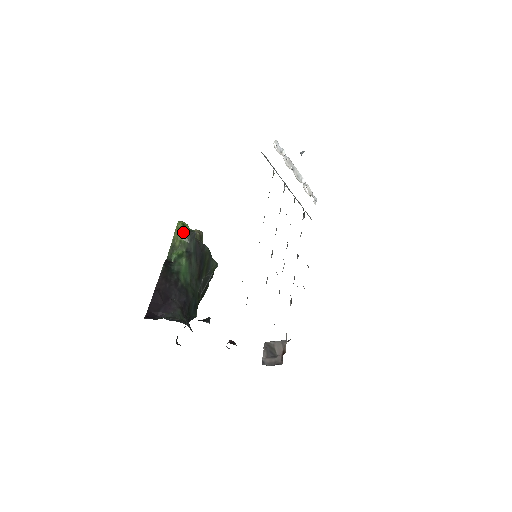
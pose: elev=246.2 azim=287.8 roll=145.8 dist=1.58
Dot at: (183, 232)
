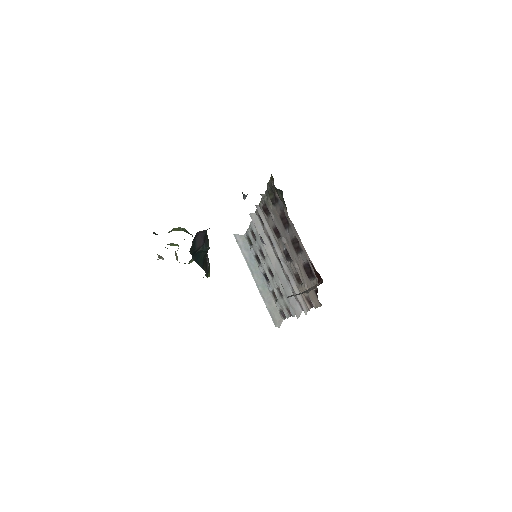
Dot at: (182, 229)
